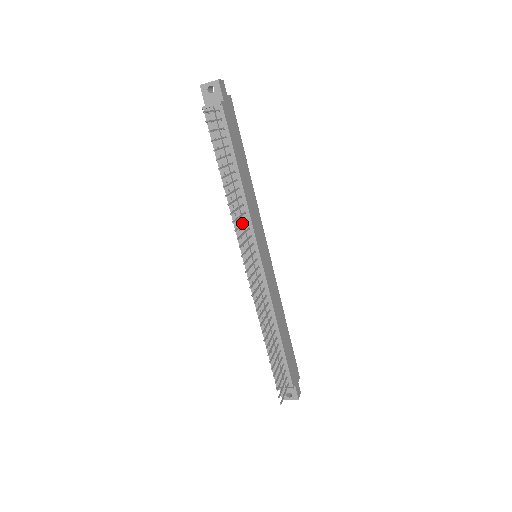
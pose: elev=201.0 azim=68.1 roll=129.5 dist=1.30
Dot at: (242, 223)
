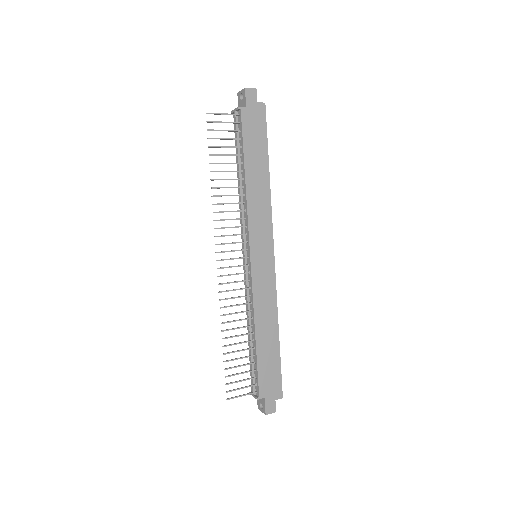
Dot at: occluded
